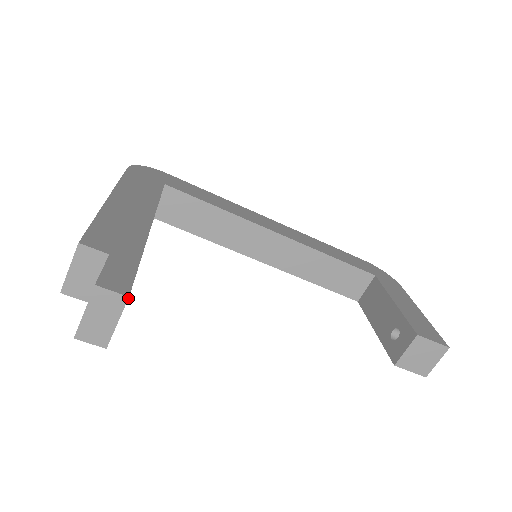
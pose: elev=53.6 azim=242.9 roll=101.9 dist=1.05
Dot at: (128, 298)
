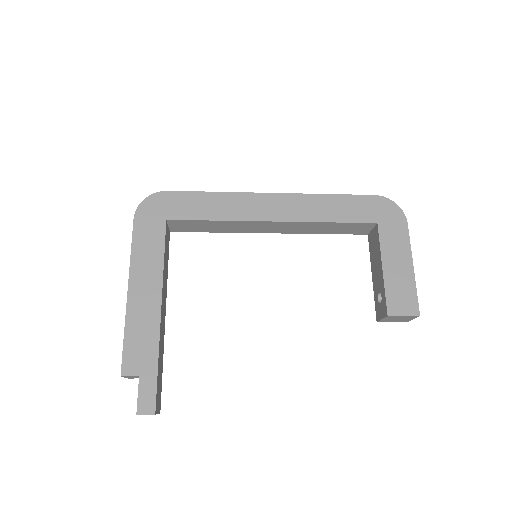
Dot at: (155, 414)
